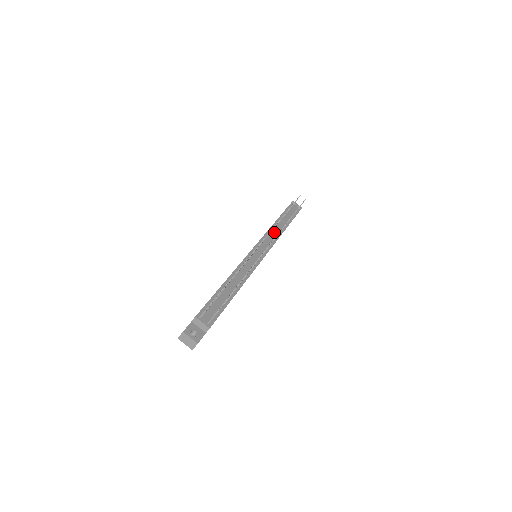
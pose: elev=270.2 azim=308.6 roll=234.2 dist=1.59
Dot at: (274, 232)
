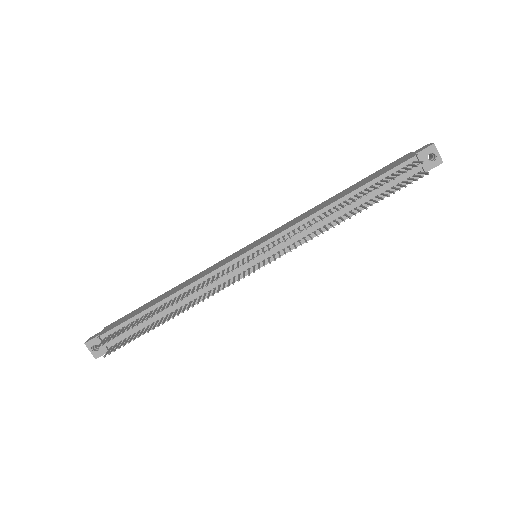
Dot at: (309, 227)
